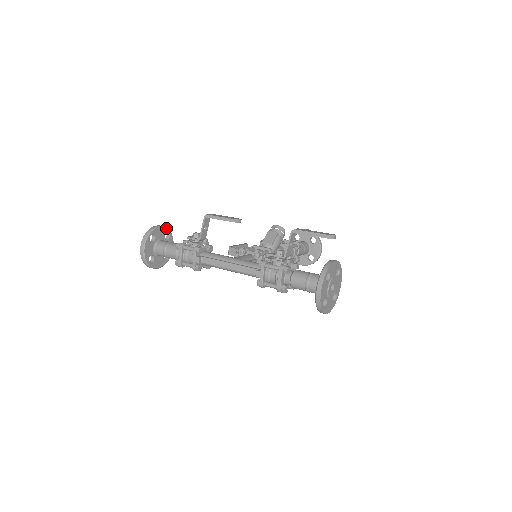
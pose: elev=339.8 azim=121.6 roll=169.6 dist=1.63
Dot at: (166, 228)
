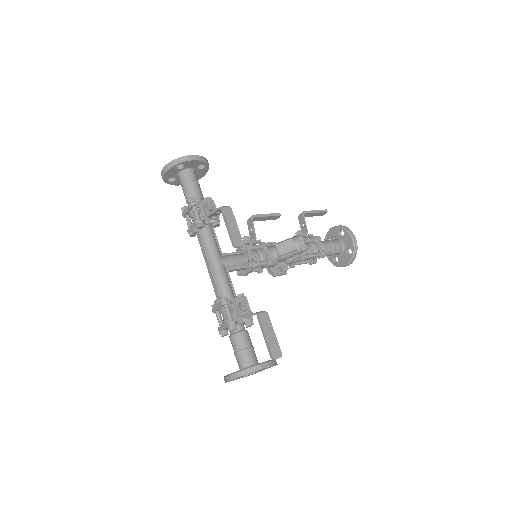
Dot at: (203, 161)
